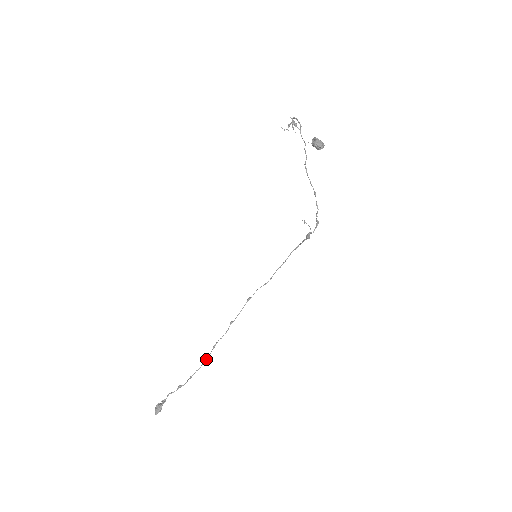
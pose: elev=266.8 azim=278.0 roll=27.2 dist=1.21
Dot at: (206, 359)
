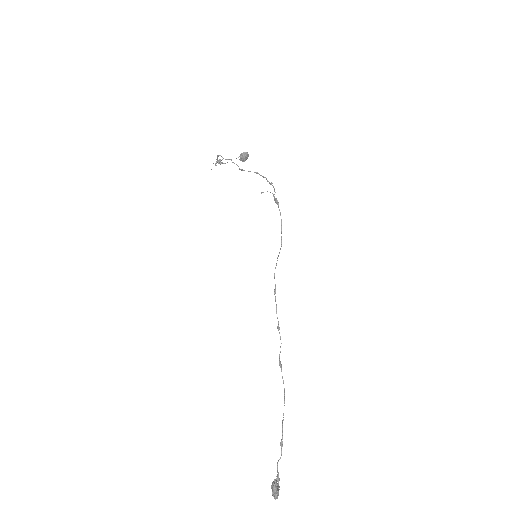
Dot at: occluded
